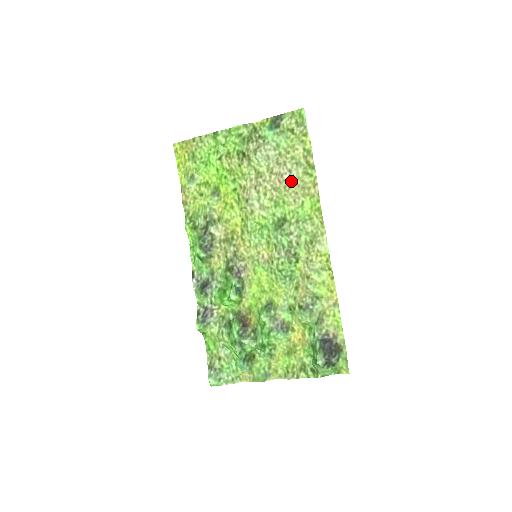
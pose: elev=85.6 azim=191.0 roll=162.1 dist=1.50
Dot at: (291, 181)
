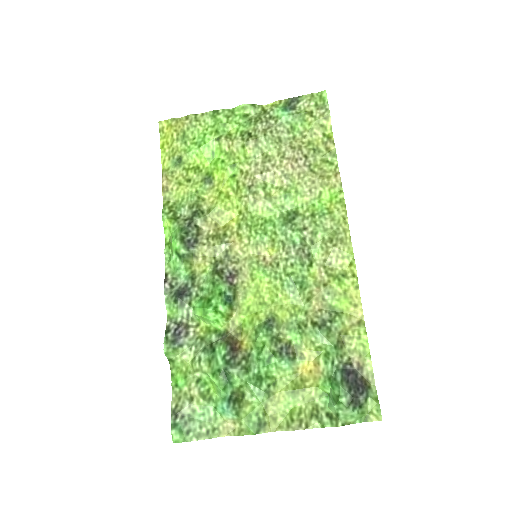
Dot at: (307, 168)
